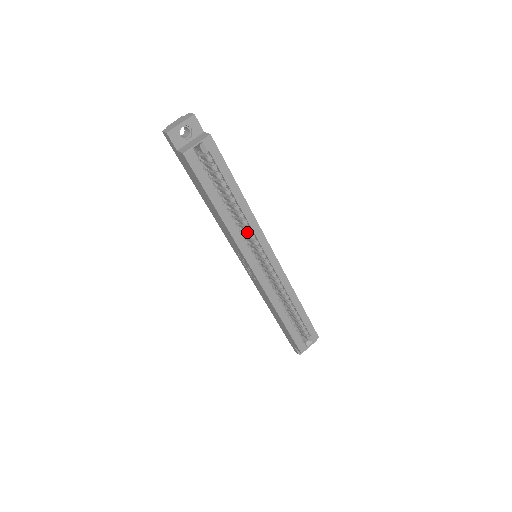
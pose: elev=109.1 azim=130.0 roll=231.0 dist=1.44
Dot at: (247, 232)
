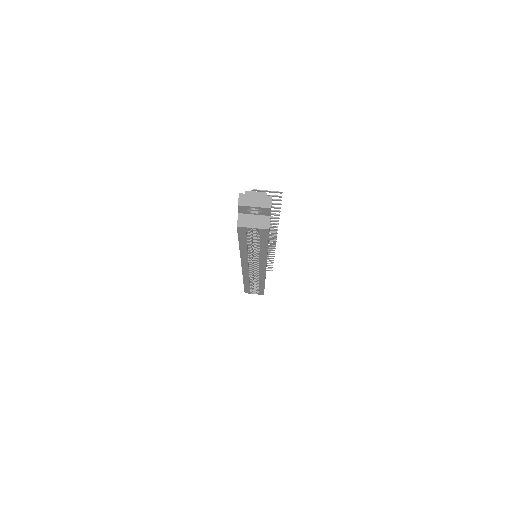
Dot at: occluded
